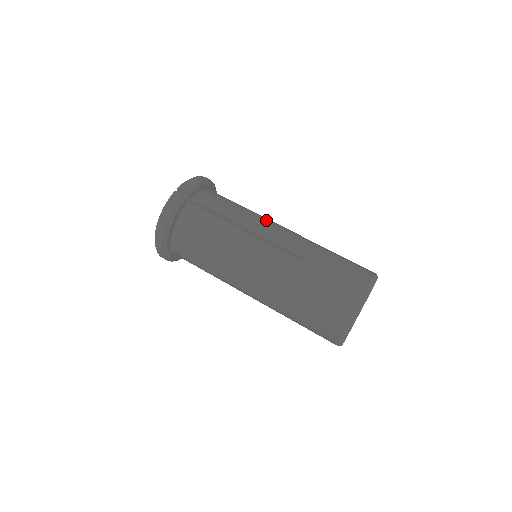
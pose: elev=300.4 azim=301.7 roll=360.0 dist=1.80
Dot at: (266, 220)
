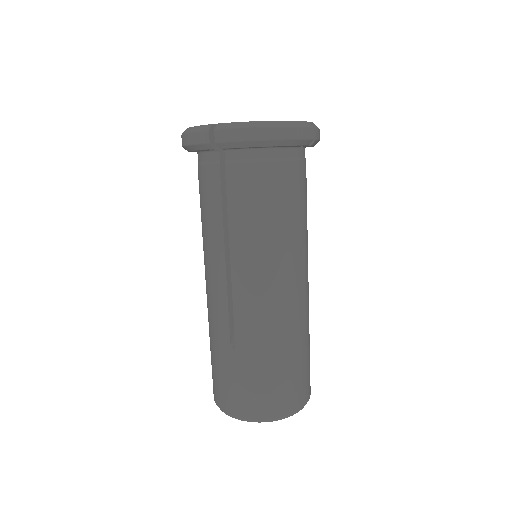
Dot at: (267, 262)
